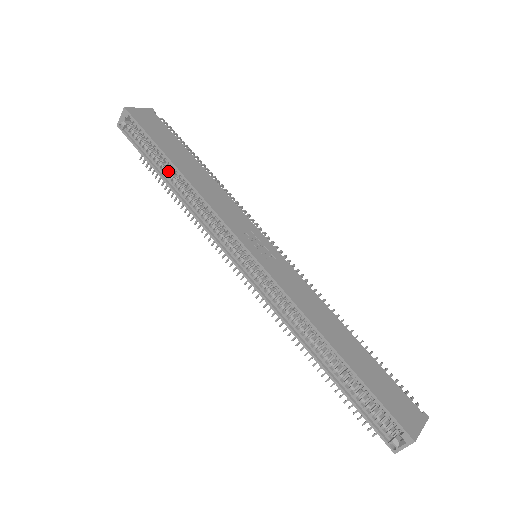
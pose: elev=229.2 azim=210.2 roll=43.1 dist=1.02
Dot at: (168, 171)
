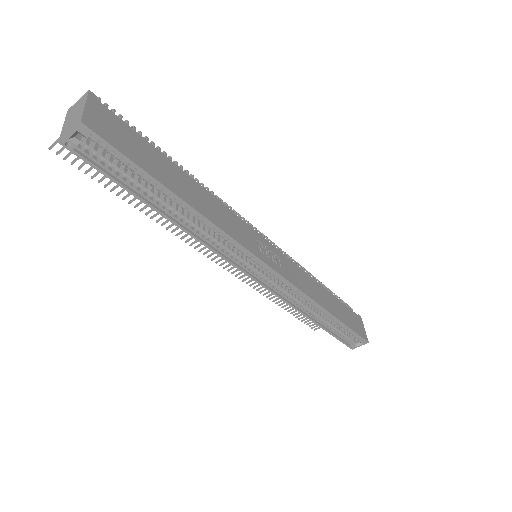
Dot at: (163, 201)
